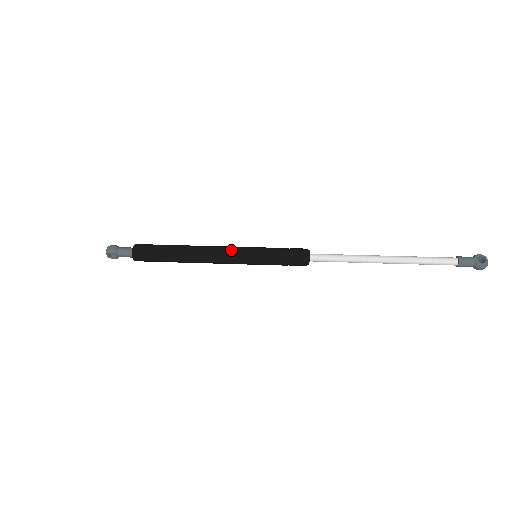
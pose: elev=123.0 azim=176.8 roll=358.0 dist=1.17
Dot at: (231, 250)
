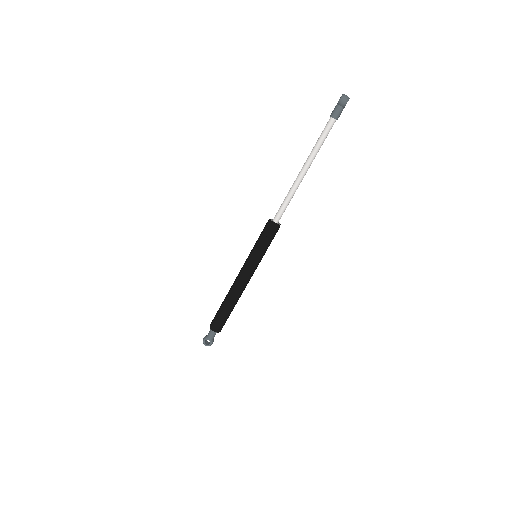
Dot at: (242, 268)
